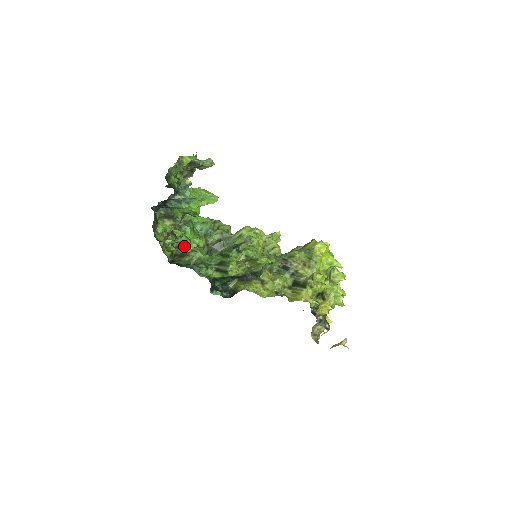
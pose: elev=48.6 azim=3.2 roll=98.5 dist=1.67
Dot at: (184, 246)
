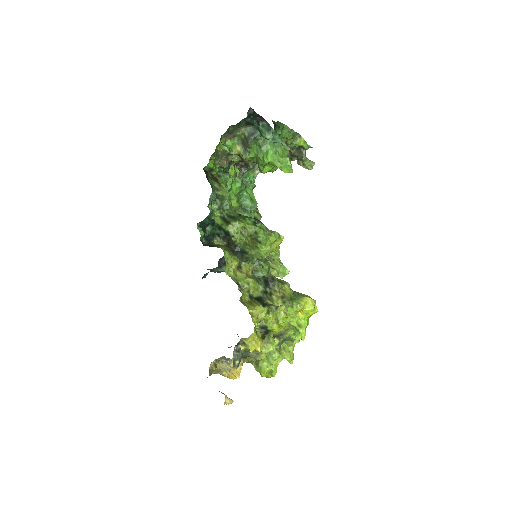
Dot at: (224, 181)
